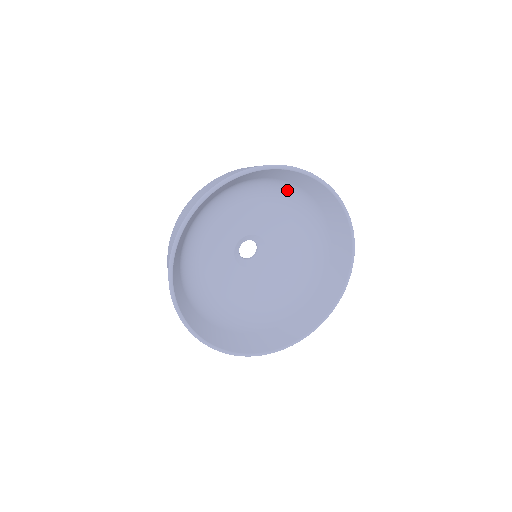
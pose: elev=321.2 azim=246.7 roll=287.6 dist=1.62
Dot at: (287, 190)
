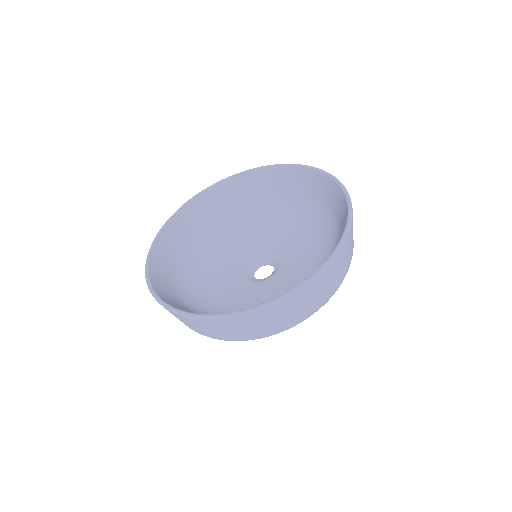
Dot at: (311, 209)
